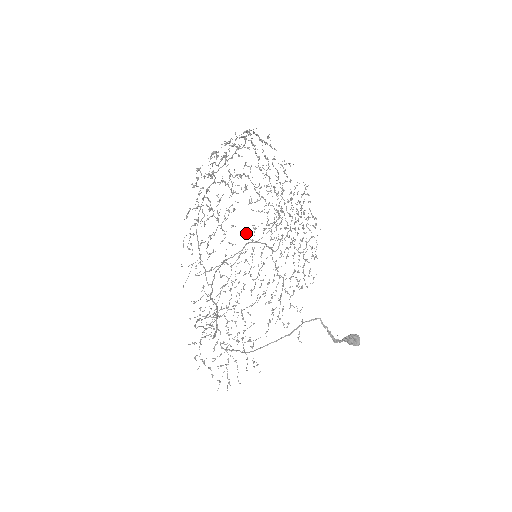
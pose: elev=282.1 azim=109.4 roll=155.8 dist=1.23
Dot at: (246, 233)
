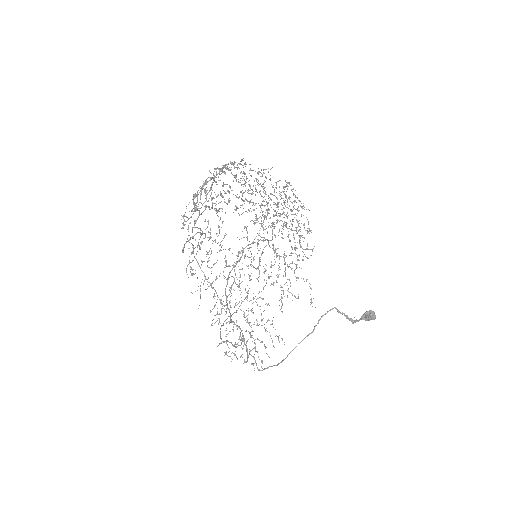
Dot at: occluded
